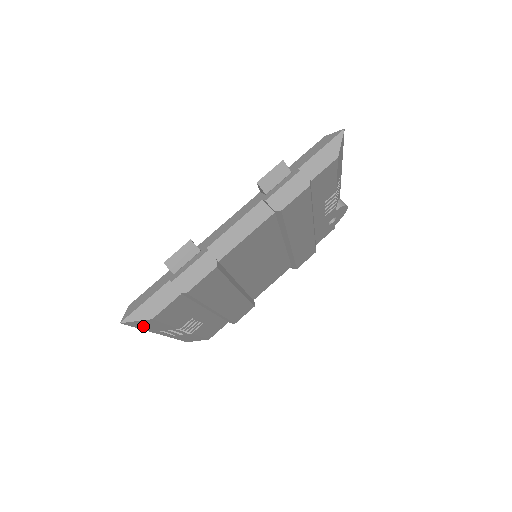
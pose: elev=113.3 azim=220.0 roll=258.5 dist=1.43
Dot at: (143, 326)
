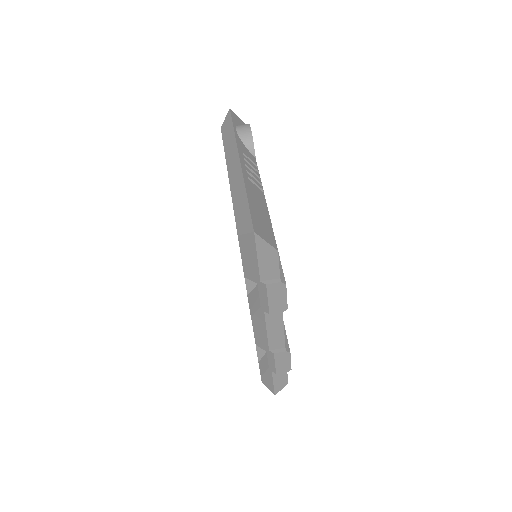
Dot at: occluded
